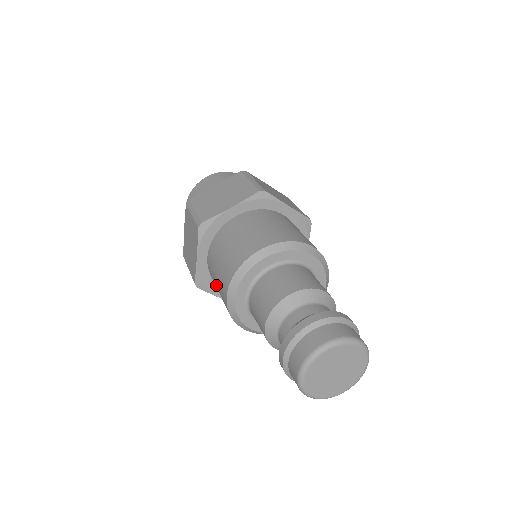
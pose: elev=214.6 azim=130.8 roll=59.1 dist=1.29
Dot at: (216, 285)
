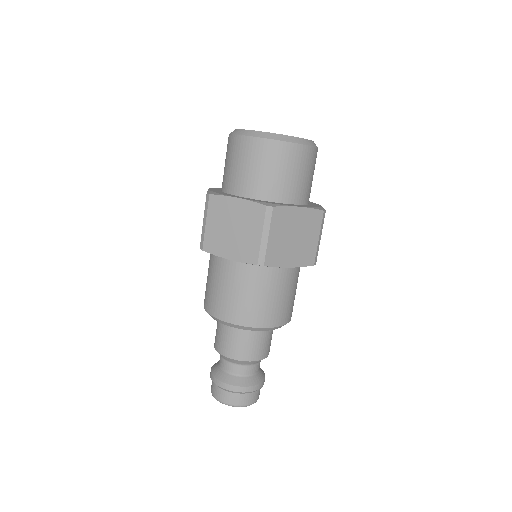
Dot at: occluded
